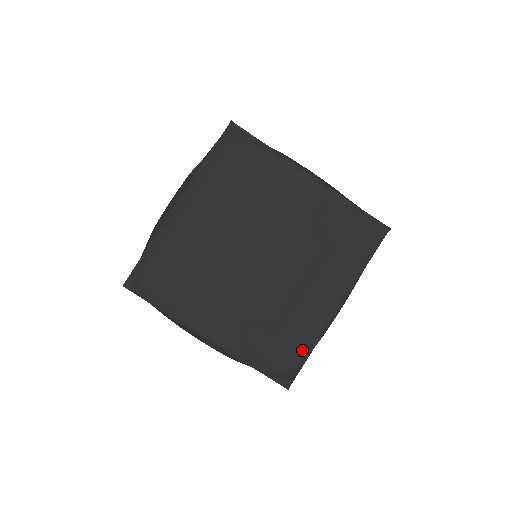
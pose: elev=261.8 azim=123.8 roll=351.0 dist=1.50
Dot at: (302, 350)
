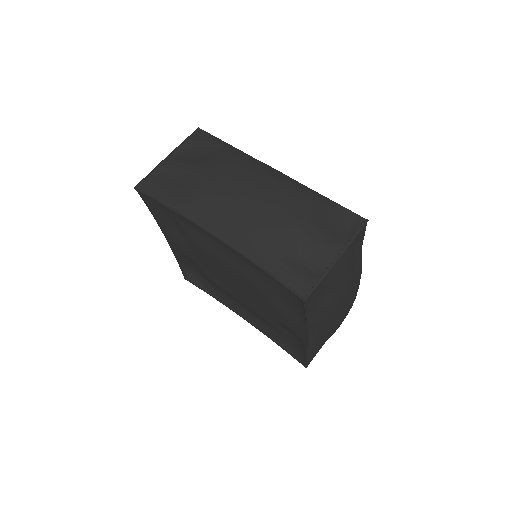
Dot at: (210, 289)
